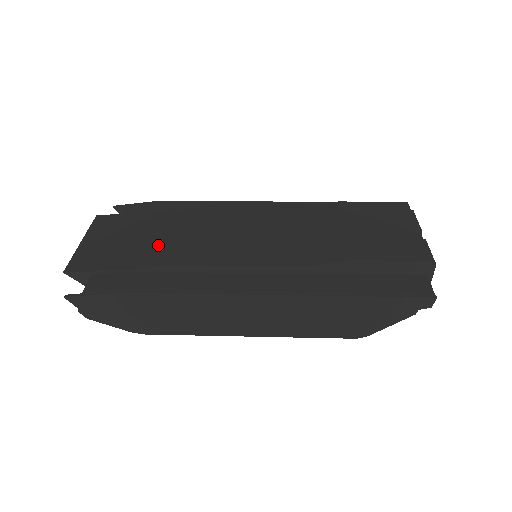
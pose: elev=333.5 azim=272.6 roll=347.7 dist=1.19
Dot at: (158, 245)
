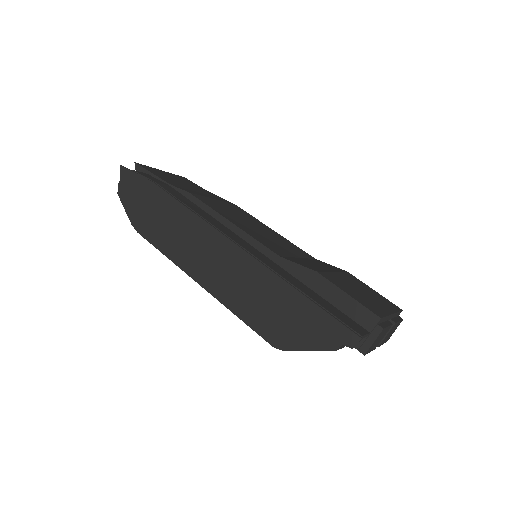
Dot at: occluded
